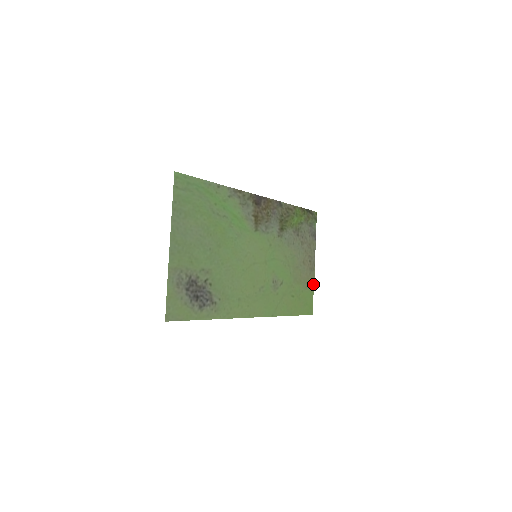
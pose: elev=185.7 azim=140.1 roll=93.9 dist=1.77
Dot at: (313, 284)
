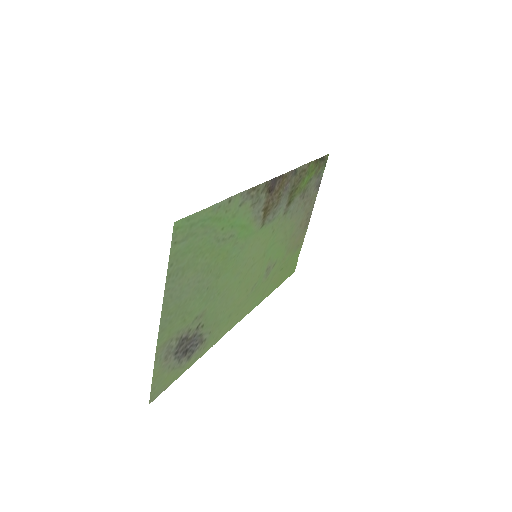
Dot at: (303, 241)
